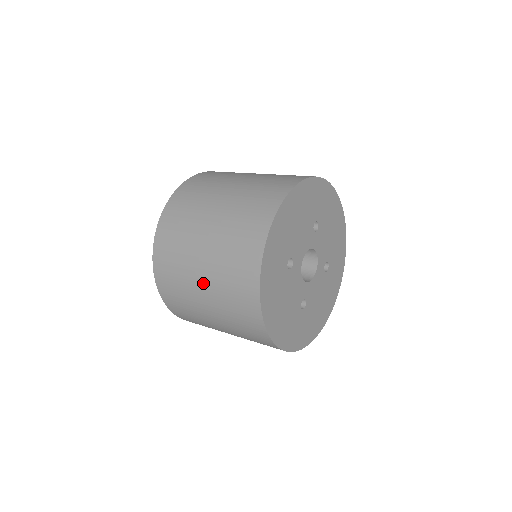
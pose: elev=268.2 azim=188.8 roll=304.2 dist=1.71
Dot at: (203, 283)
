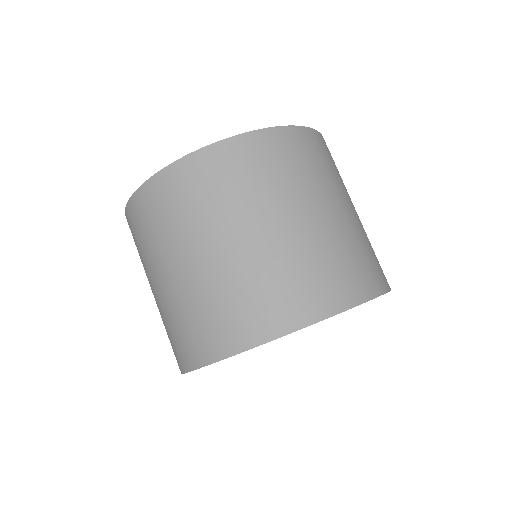
Dot at: (181, 270)
